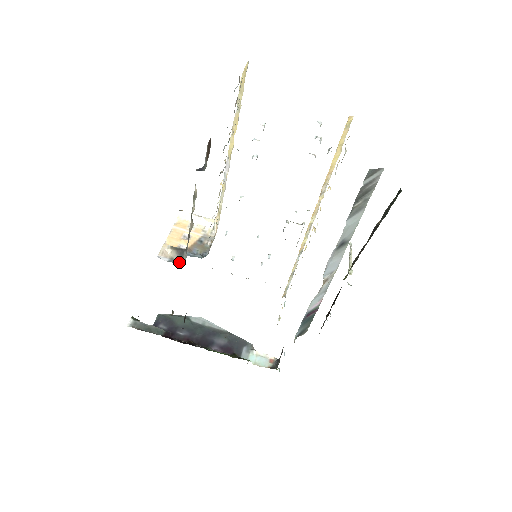
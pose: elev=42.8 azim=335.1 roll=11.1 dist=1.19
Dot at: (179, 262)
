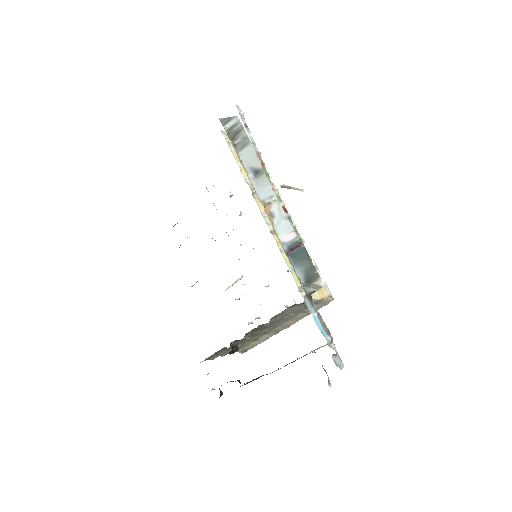
Dot at: occluded
